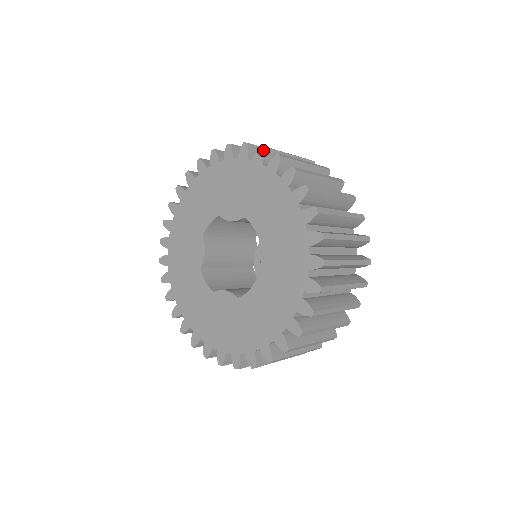
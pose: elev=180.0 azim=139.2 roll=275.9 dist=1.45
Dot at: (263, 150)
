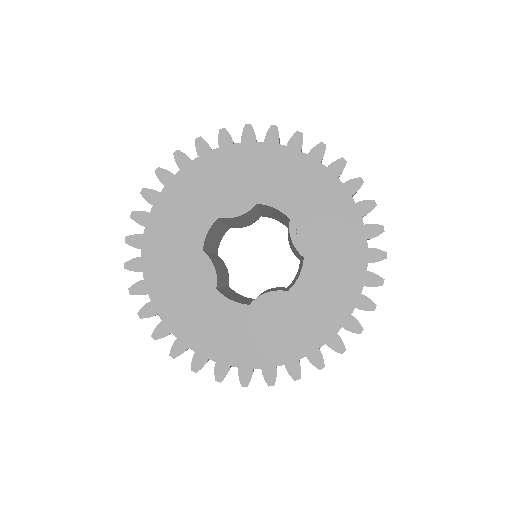
Dot at: (251, 128)
